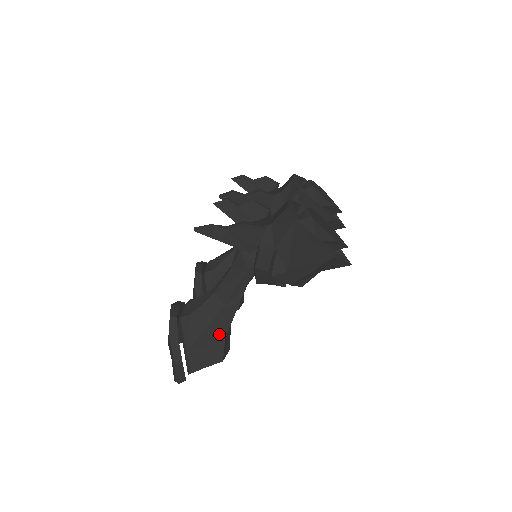
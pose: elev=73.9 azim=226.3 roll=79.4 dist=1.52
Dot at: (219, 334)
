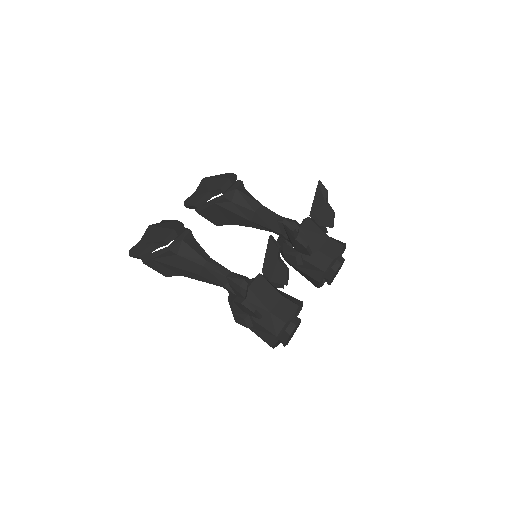
Dot at: (180, 273)
